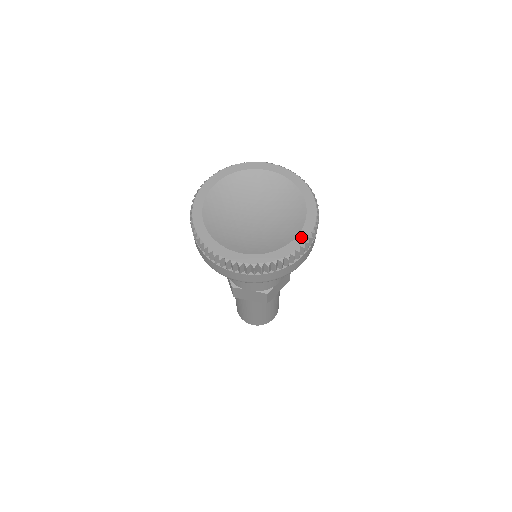
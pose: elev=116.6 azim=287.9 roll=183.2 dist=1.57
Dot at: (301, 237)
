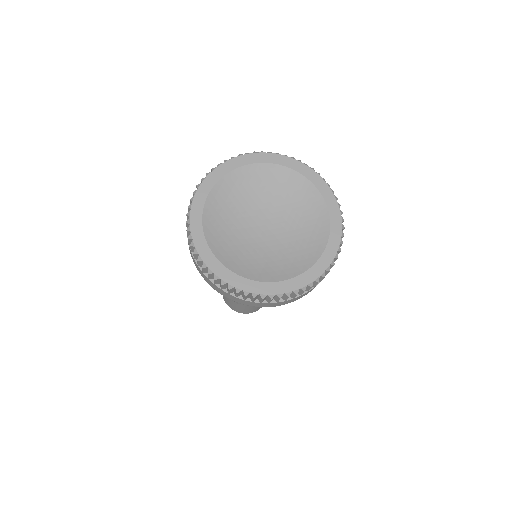
Dot at: (333, 239)
